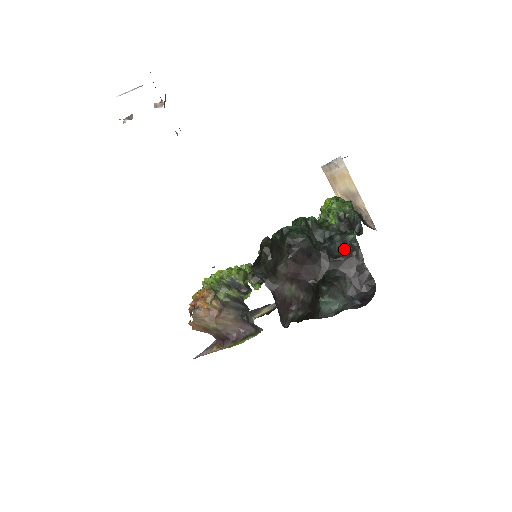
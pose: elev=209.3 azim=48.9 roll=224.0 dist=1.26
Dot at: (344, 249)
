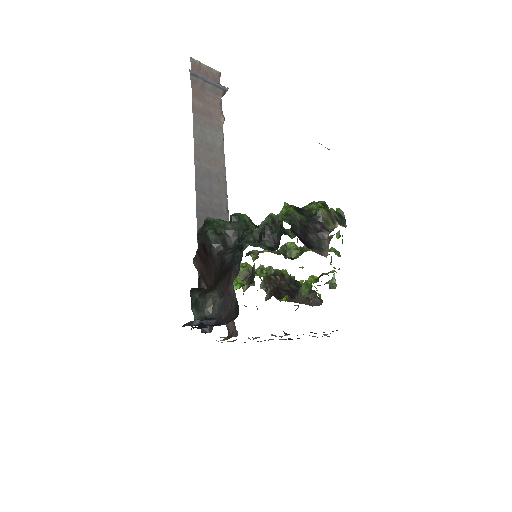
Dot at: occluded
